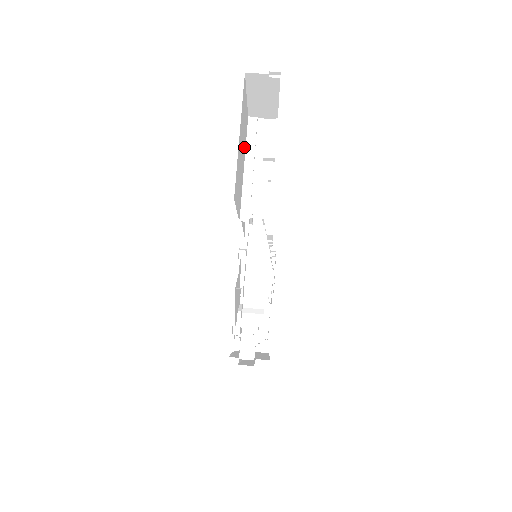
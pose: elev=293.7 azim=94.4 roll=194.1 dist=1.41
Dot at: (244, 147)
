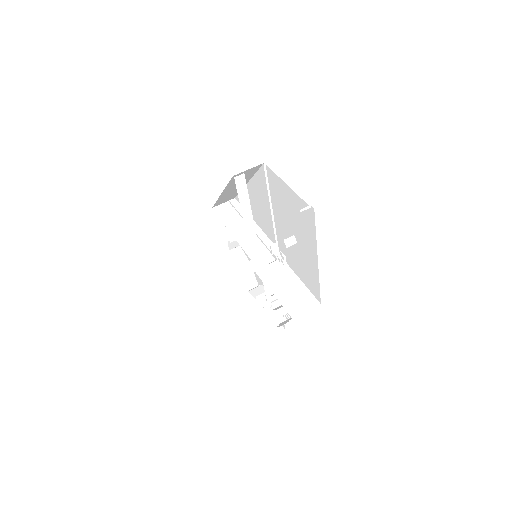
Dot at: occluded
